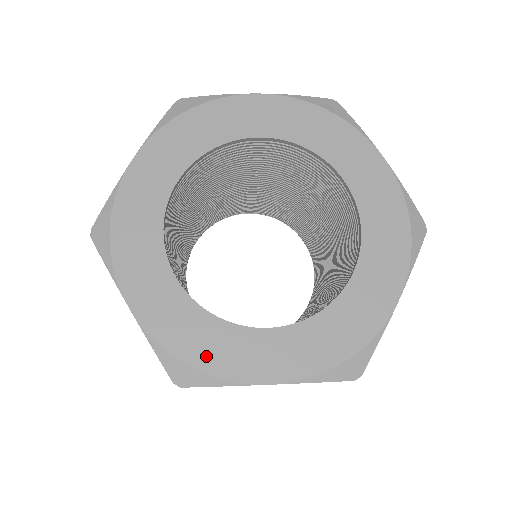
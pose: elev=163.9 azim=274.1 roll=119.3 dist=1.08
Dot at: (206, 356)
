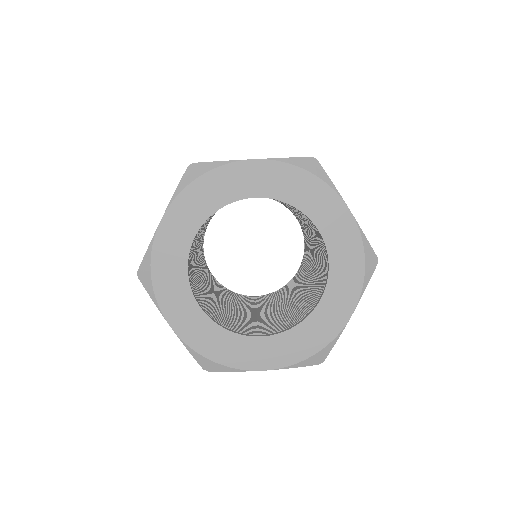
Dot at: (223, 355)
